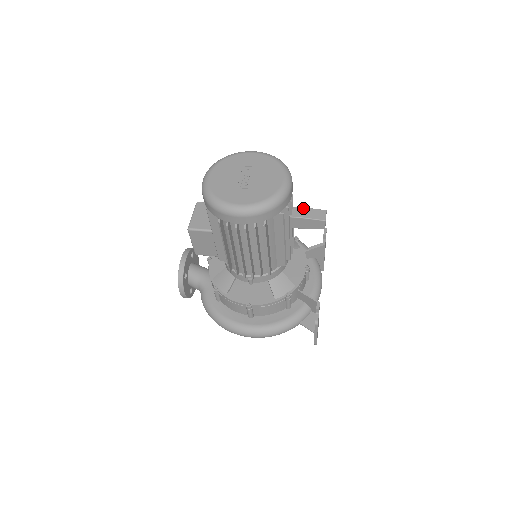
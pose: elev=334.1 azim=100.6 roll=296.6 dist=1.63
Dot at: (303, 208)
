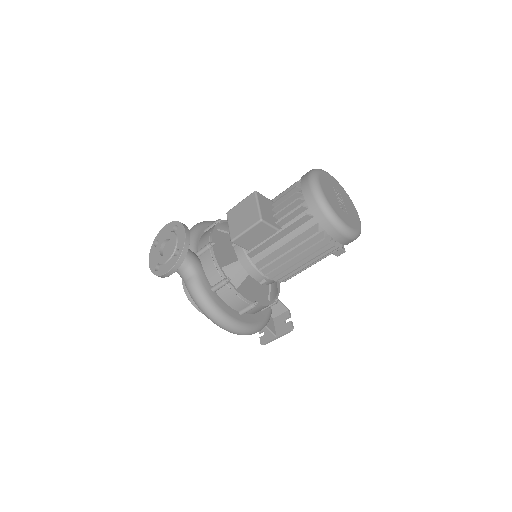
Dot at: occluded
